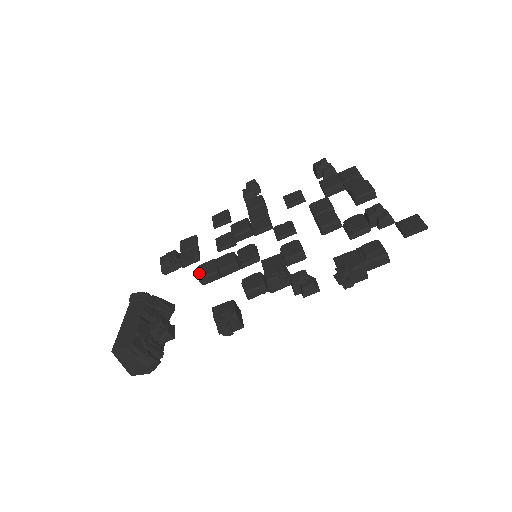
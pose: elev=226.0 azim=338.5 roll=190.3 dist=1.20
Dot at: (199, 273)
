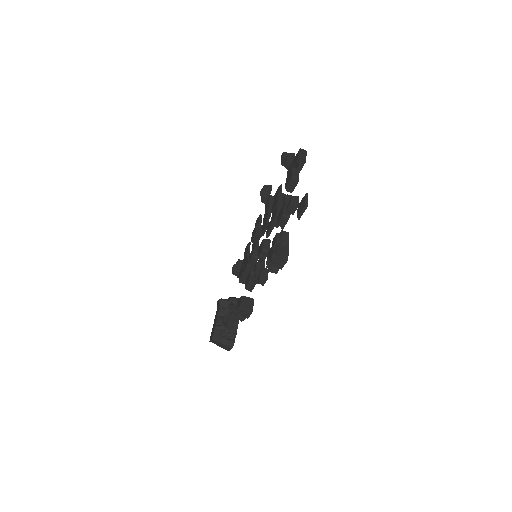
Dot at: (239, 277)
